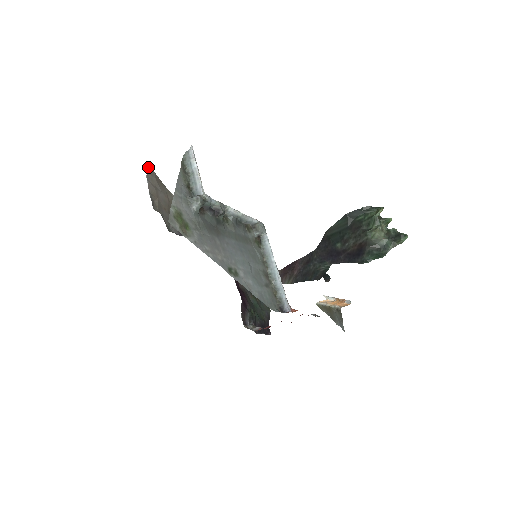
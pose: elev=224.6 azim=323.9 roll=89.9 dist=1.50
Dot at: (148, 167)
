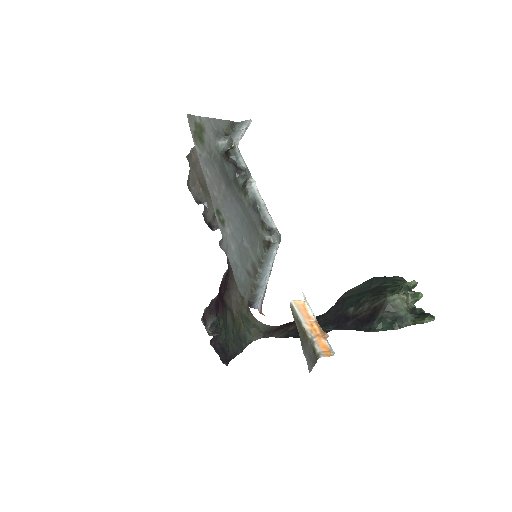
Dot at: occluded
